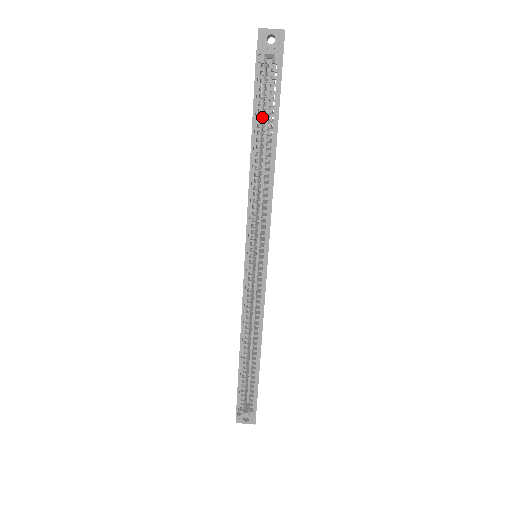
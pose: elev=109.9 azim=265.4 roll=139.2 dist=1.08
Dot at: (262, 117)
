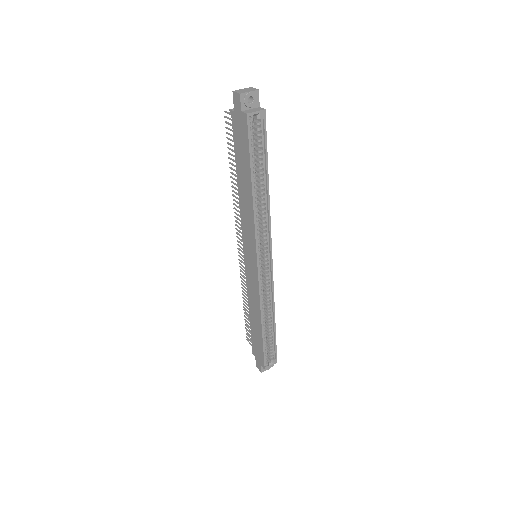
Dot at: (254, 160)
